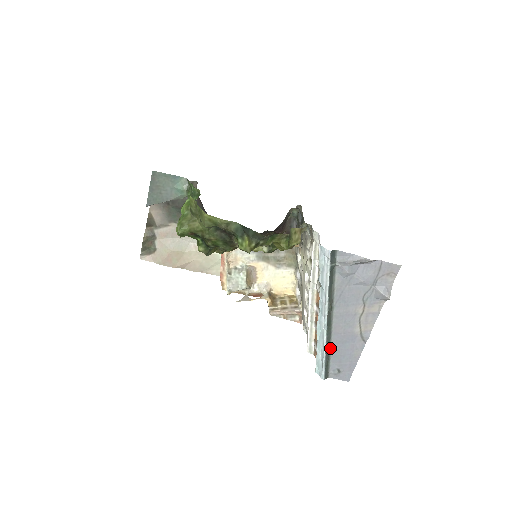
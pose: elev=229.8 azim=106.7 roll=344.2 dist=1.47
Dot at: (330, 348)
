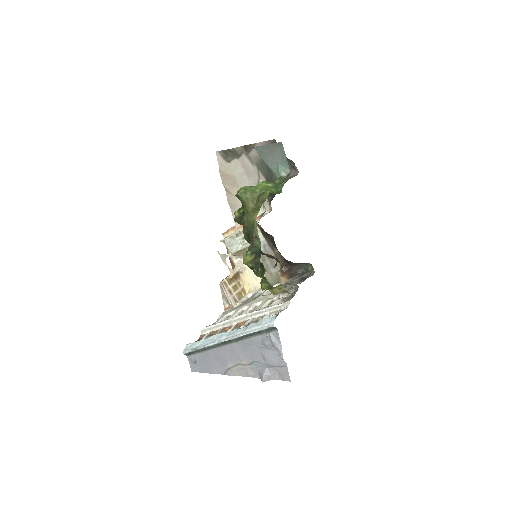
Dot at: (208, 350)
